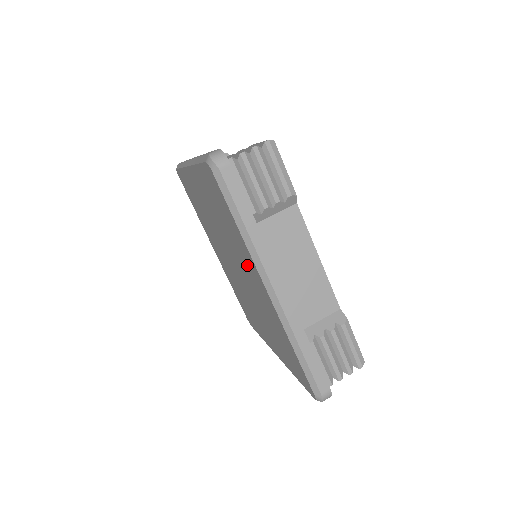
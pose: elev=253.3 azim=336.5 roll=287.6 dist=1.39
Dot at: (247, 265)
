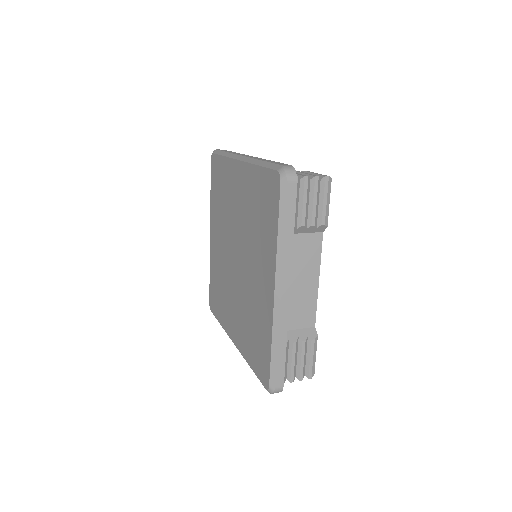
Dot at: (262, 262)
